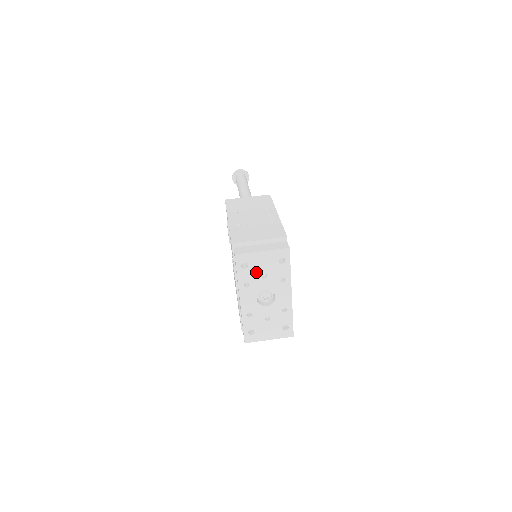
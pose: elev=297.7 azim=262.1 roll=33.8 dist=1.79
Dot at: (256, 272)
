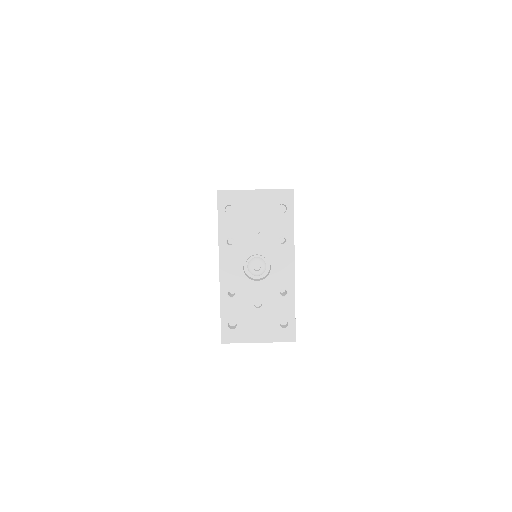
Dot at: (245, 222)
